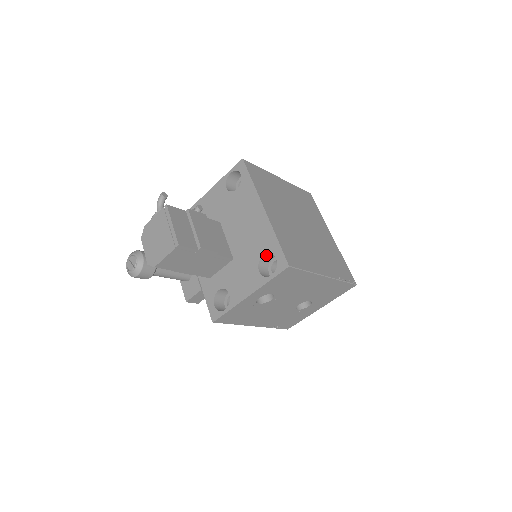
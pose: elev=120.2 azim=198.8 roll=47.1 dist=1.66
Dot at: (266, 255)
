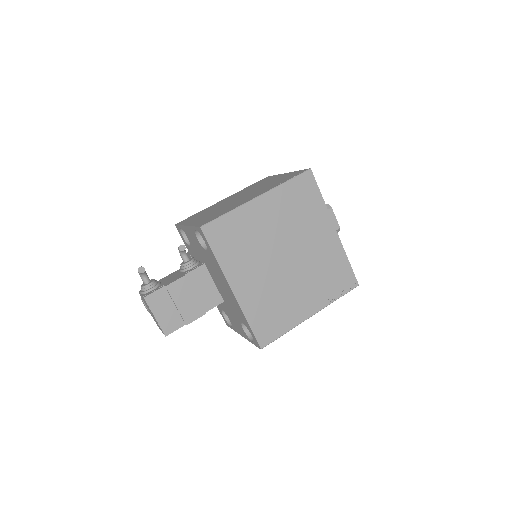
Dot at: occluded
